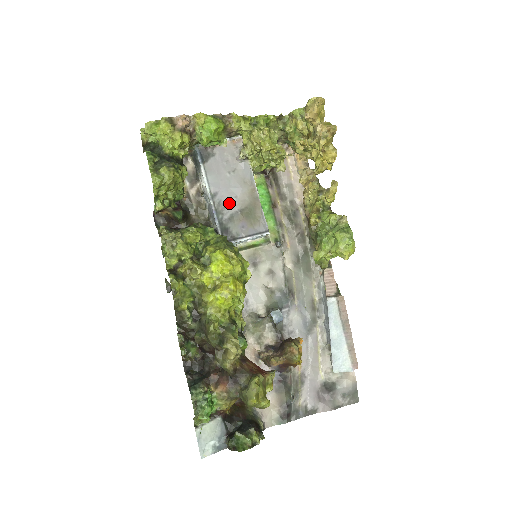
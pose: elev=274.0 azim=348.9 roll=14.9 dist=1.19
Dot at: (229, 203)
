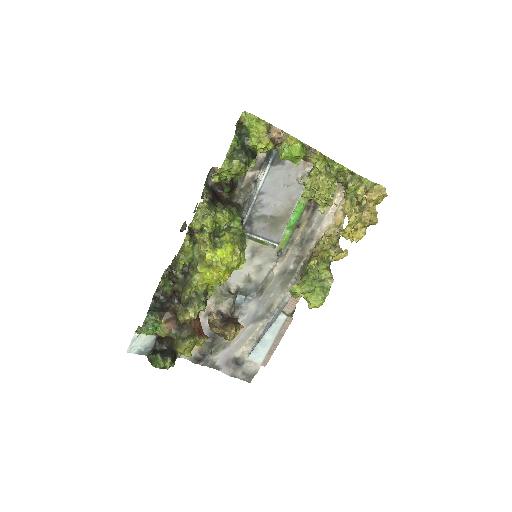
Dot at: (267, 206)
